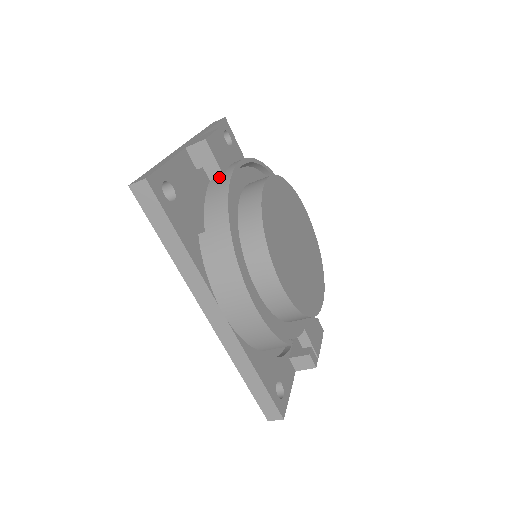
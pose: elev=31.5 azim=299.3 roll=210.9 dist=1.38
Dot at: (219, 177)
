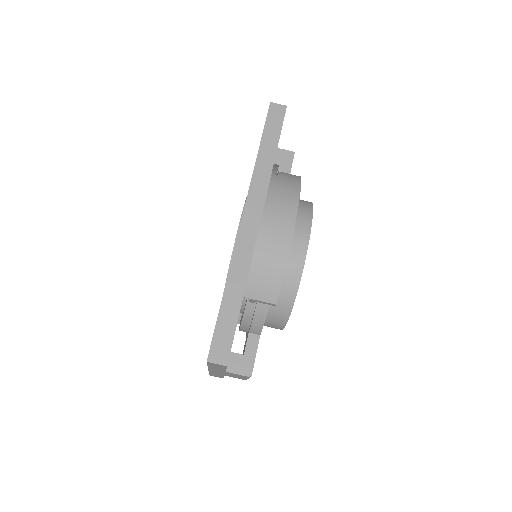
Dot at: occluded
